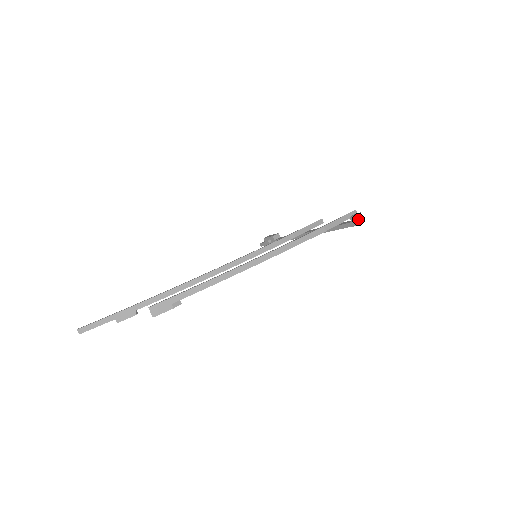
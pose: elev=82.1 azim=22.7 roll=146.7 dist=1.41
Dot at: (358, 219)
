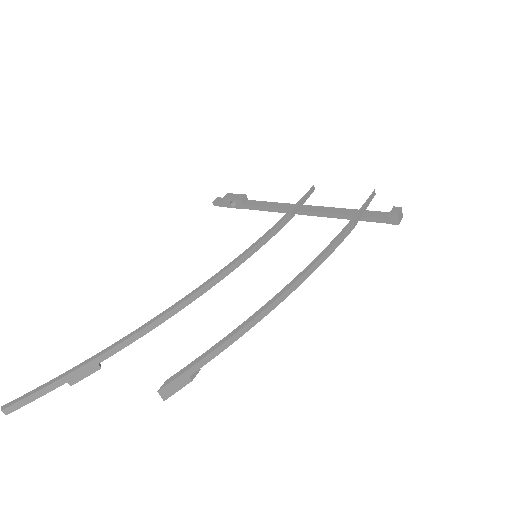
Dot at: (400, 217)
